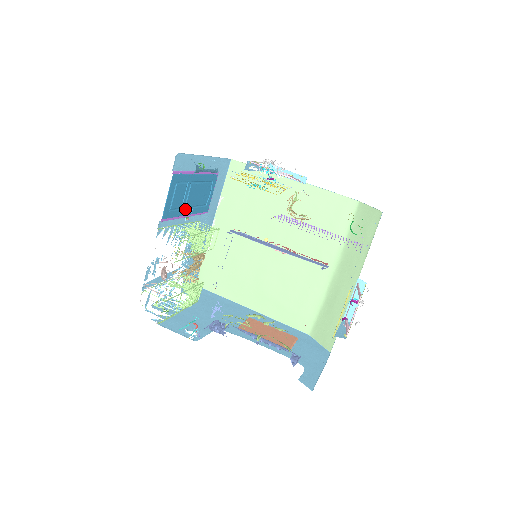
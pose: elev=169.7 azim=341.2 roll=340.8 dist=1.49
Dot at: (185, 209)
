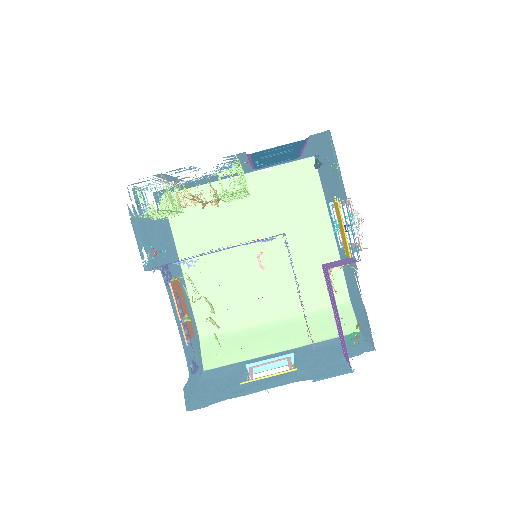
Dot at: (260, 159)
